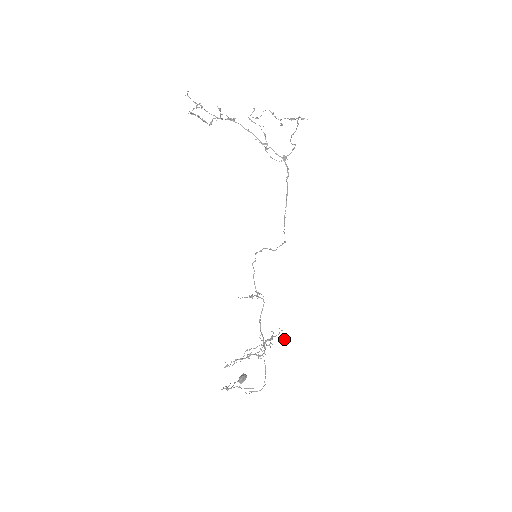
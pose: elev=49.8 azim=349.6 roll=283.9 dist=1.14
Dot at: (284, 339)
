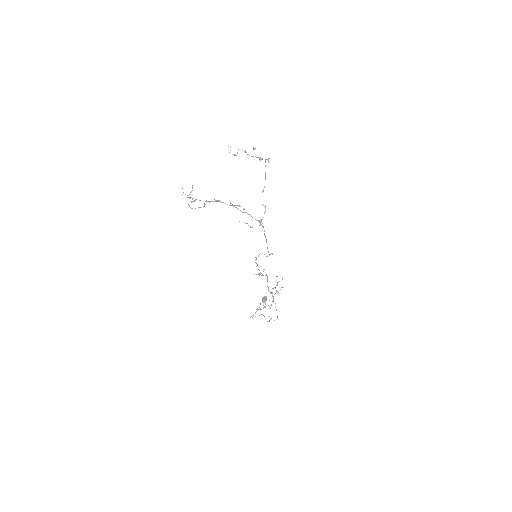
Dot at: occluded
